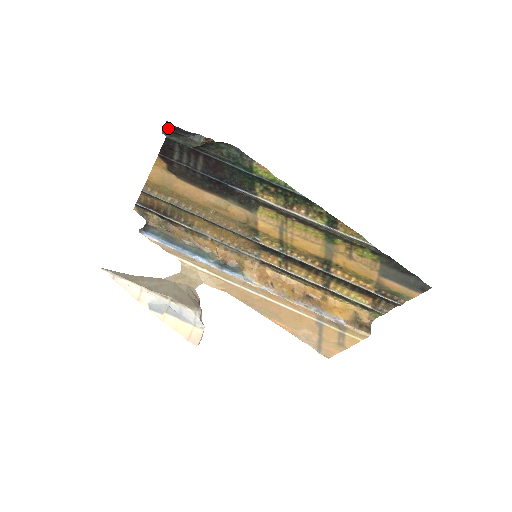
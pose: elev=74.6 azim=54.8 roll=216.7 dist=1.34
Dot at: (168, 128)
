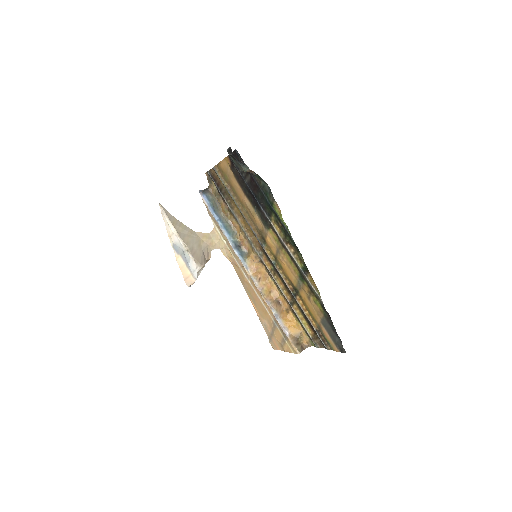
Dot at: (230, 151)
